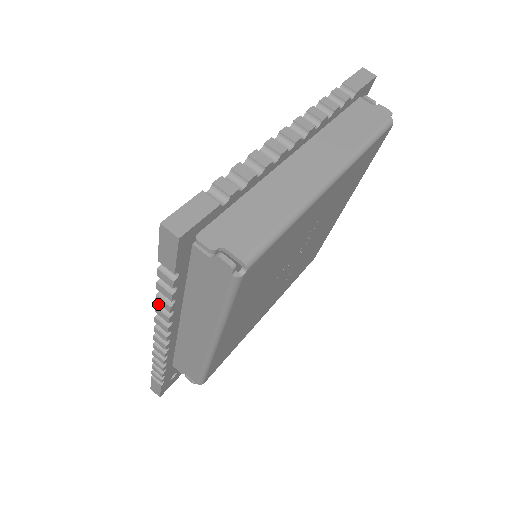
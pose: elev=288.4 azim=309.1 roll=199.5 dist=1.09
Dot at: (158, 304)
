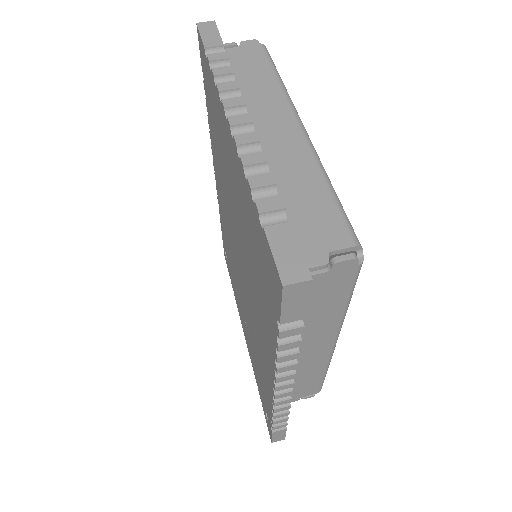
Dot at: (276, 365)
